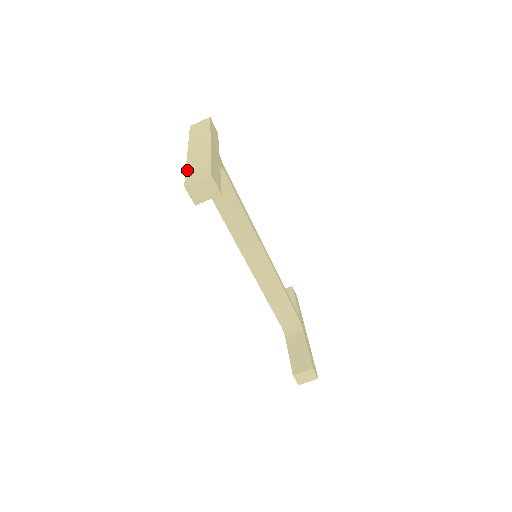
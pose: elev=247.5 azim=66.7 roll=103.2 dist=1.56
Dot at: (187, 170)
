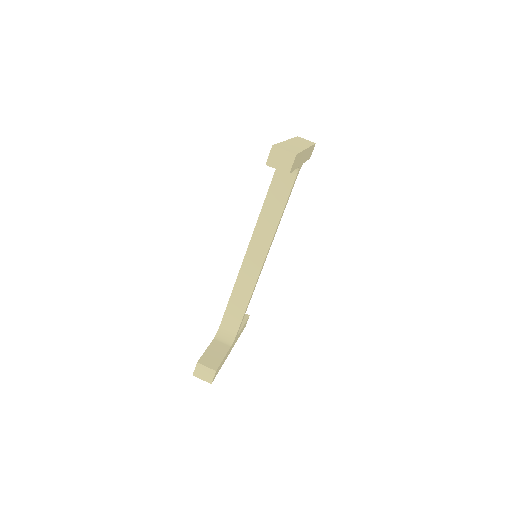
Dot at: (280, 143)
